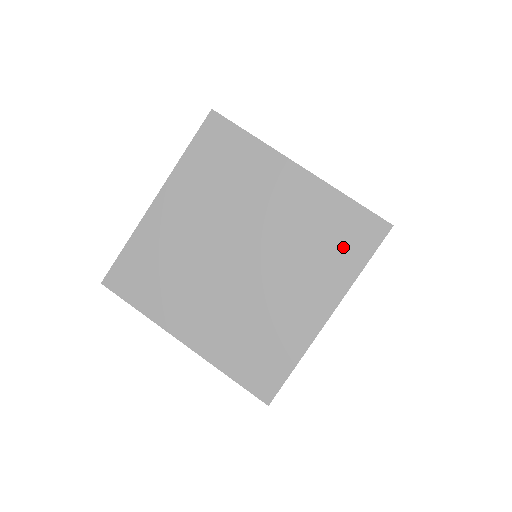
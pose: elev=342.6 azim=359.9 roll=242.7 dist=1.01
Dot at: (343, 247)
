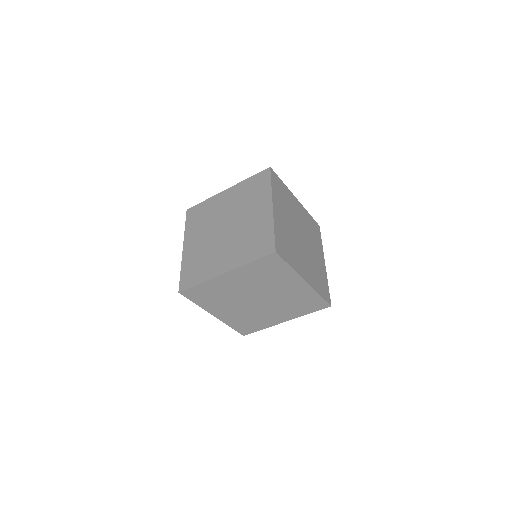
Dot at: (259, 188)
